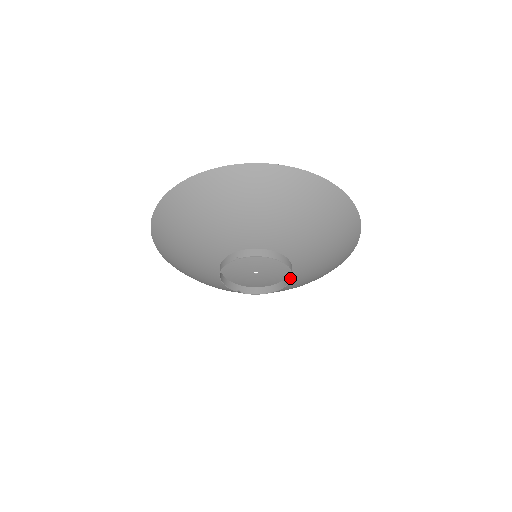
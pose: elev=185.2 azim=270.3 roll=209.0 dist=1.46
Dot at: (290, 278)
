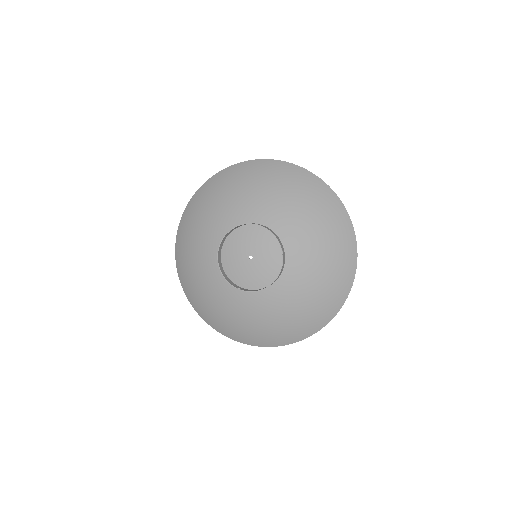
Dot at: (283, 259)
